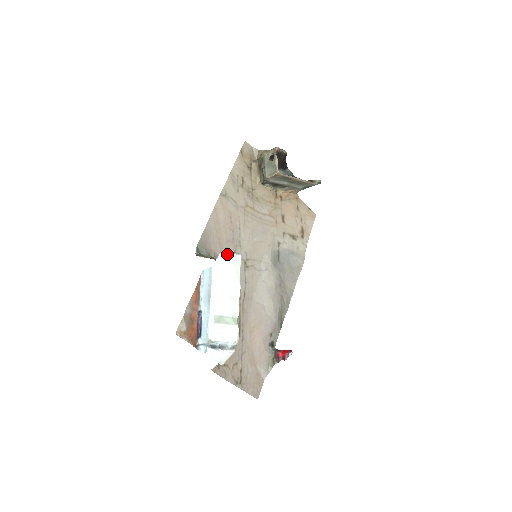
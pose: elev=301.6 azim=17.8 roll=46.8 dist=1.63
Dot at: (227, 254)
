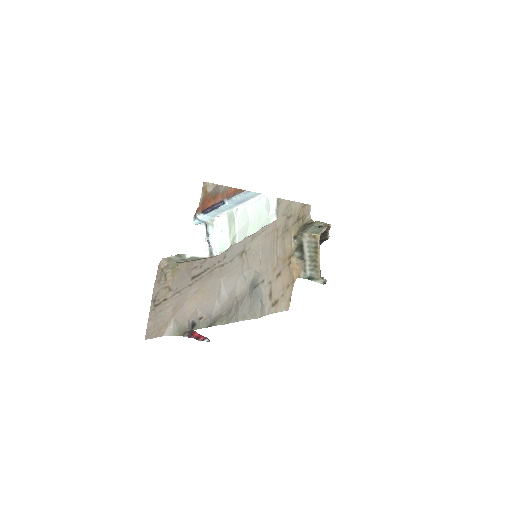
Dot at: (274, 204)
